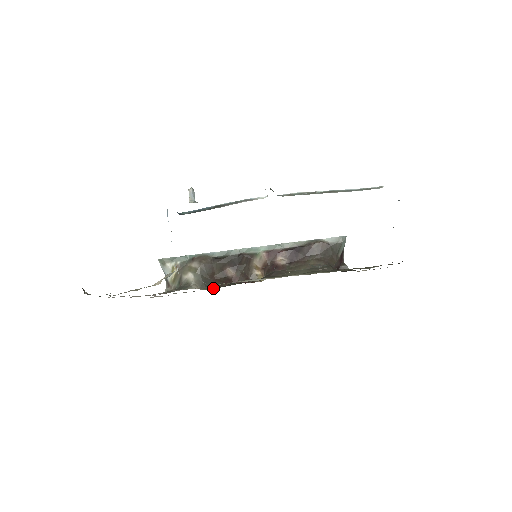
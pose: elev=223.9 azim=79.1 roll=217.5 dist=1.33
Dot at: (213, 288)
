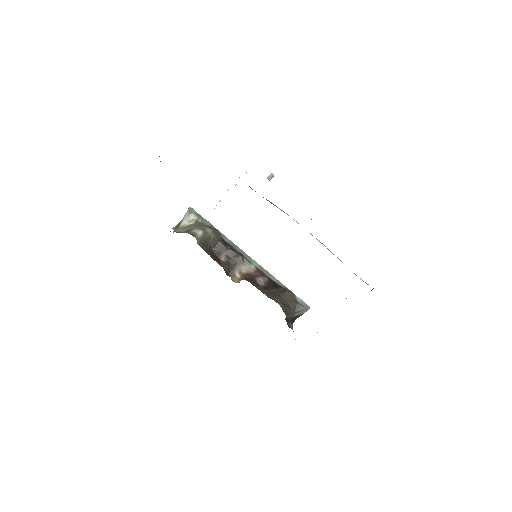
Dot at: occluded
